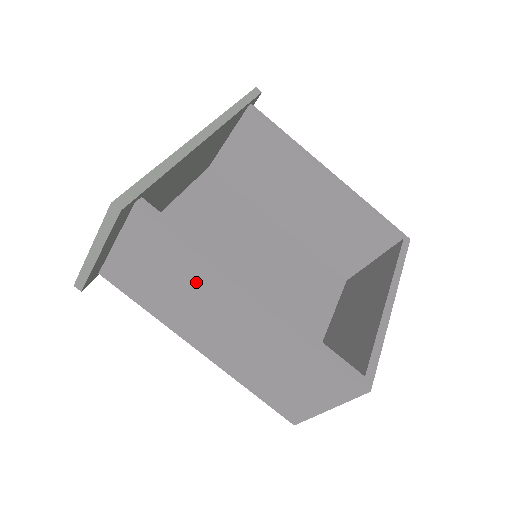
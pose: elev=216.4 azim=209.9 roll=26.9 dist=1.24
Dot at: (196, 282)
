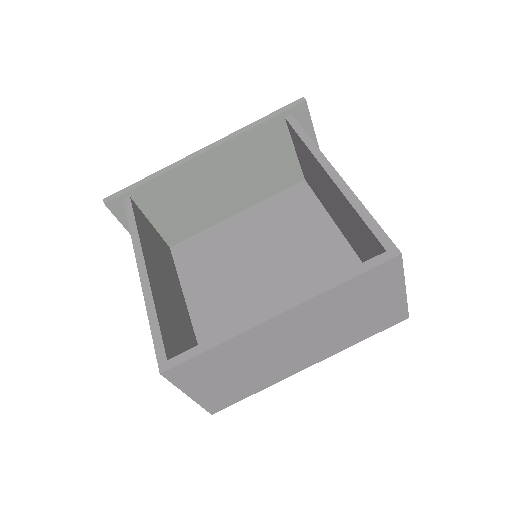
Dot at: occluded
